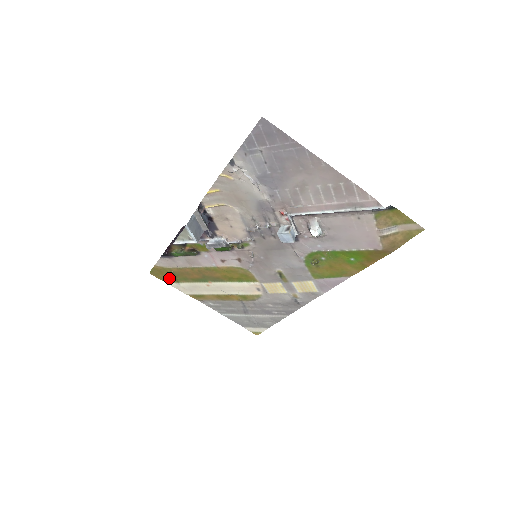
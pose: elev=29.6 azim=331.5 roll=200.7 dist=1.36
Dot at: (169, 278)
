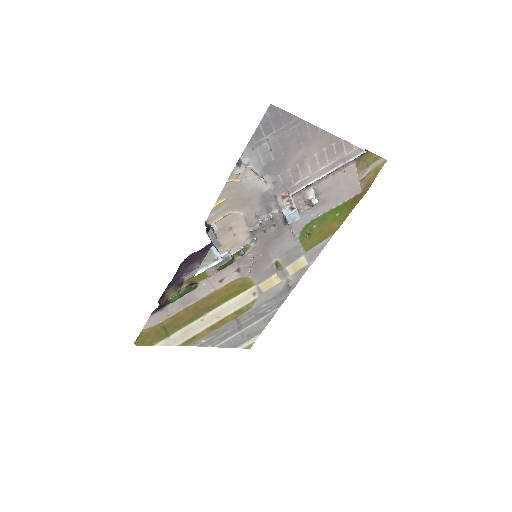
Dot at: (157, 337)
